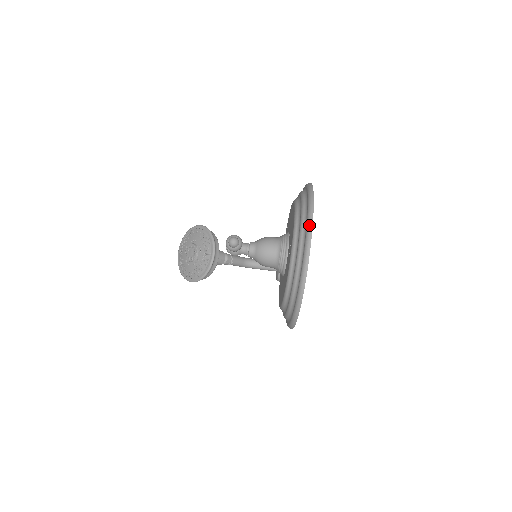
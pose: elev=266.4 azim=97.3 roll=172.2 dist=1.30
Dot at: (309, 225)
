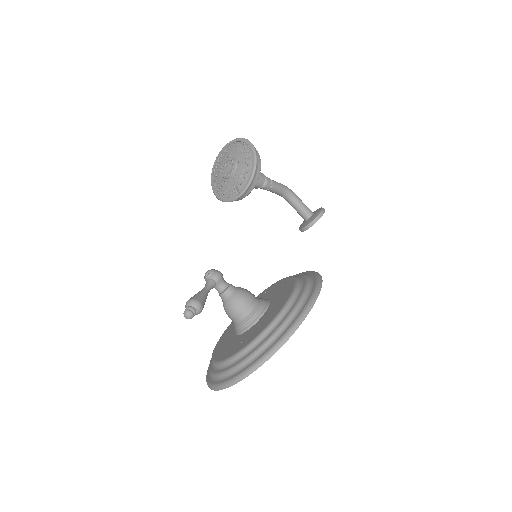
Dot at: (254, 367)
